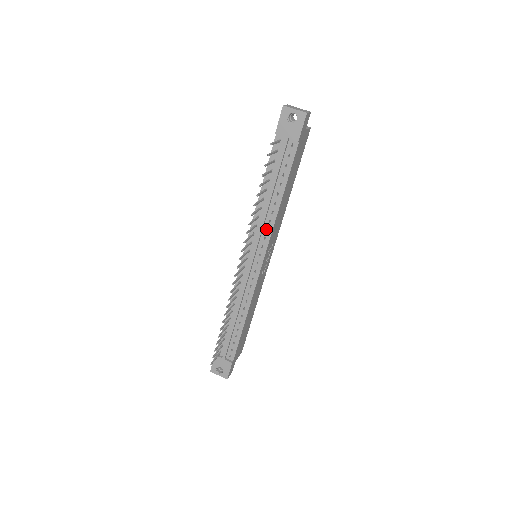
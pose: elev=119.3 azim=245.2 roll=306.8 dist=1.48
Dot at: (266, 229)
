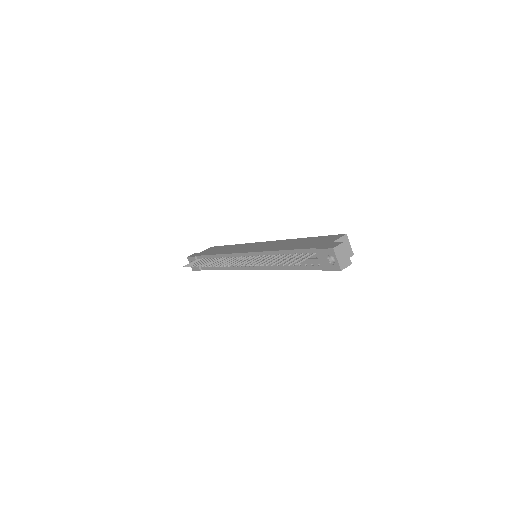
Dot at: occluded
